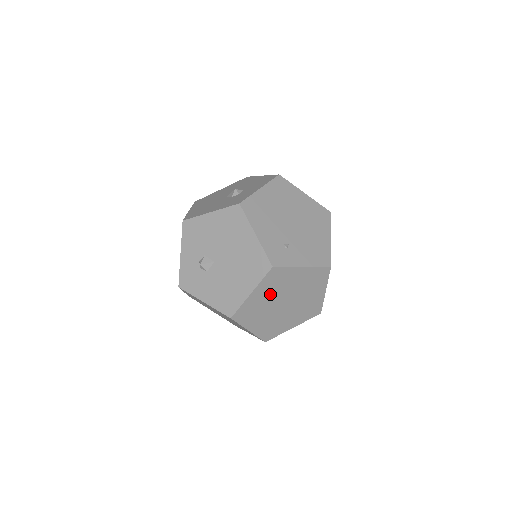
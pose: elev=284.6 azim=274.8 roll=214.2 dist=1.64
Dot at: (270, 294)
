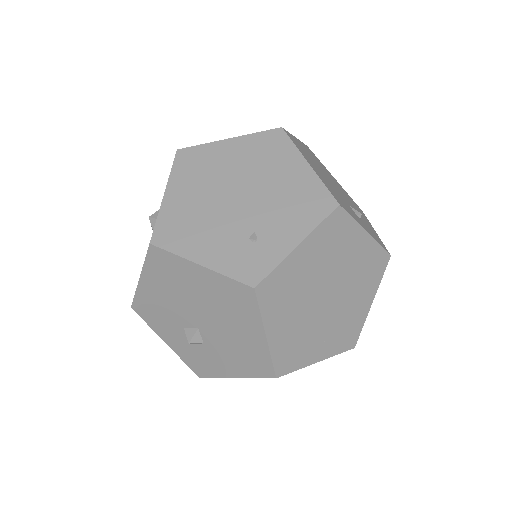
Dot at: (293, 311)
